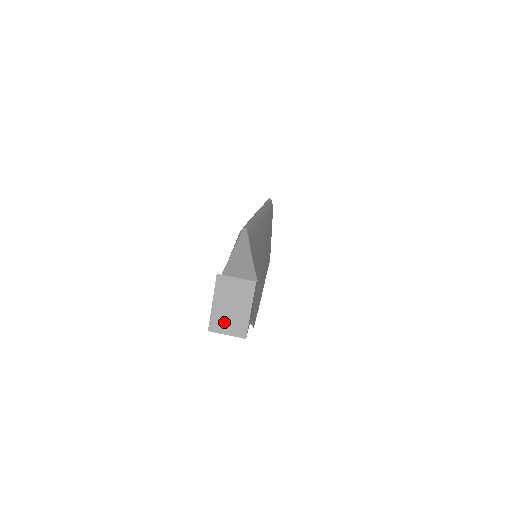
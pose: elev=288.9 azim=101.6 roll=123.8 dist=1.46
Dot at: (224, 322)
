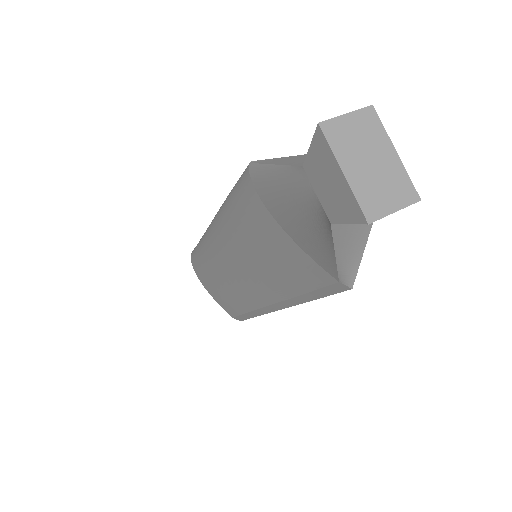
Dot at: (378, 193)
